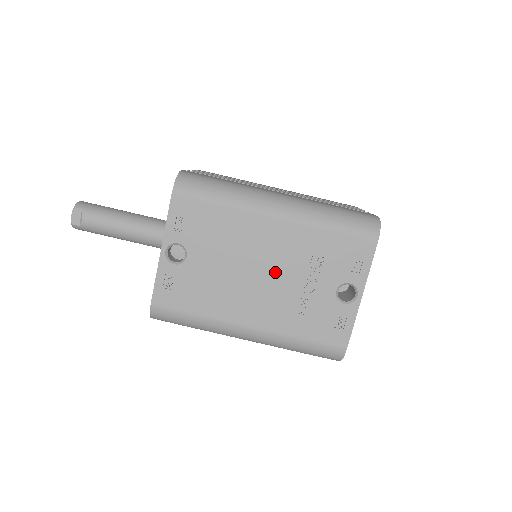
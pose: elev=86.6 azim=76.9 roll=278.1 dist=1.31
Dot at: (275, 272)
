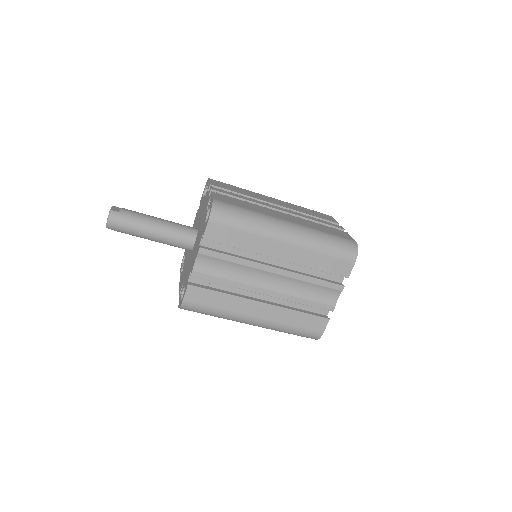
Dot at: occluded
